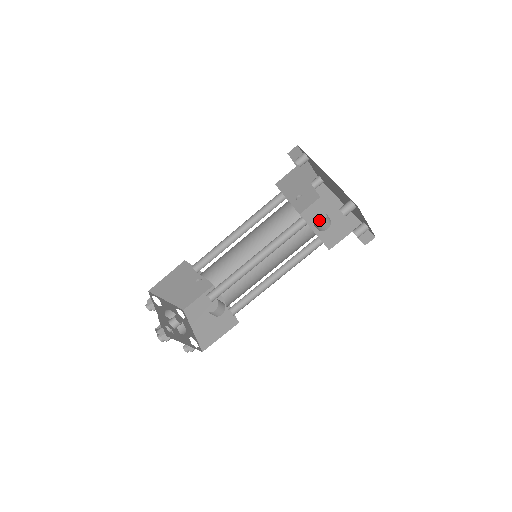
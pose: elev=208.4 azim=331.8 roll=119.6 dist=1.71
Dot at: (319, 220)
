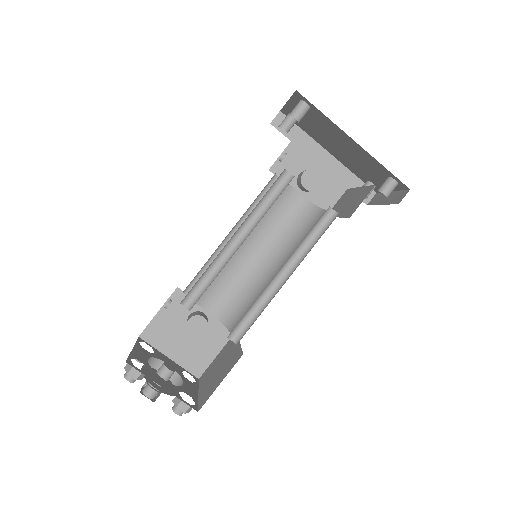
Dot at: (313, 184)
